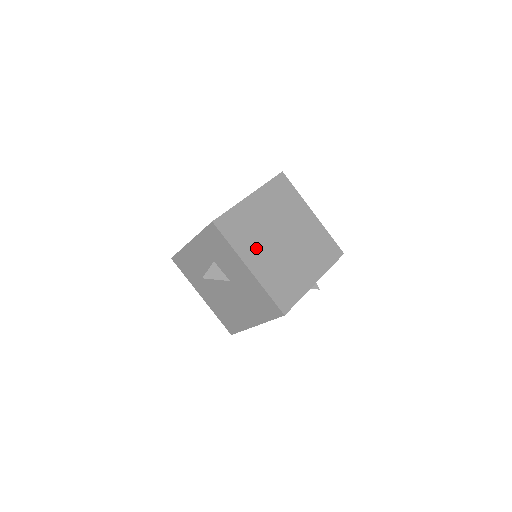
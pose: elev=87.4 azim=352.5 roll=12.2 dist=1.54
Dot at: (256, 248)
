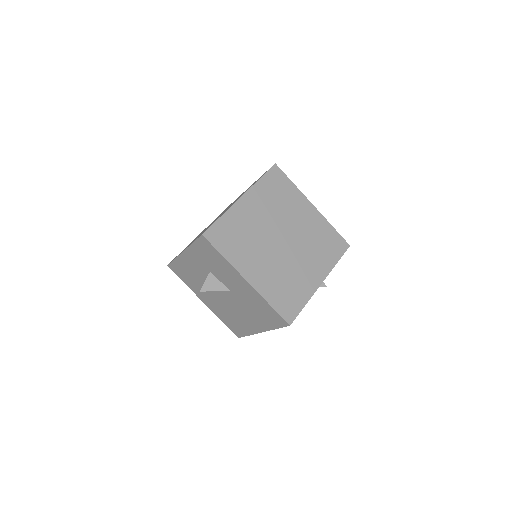
Dot at: (253, 256)
